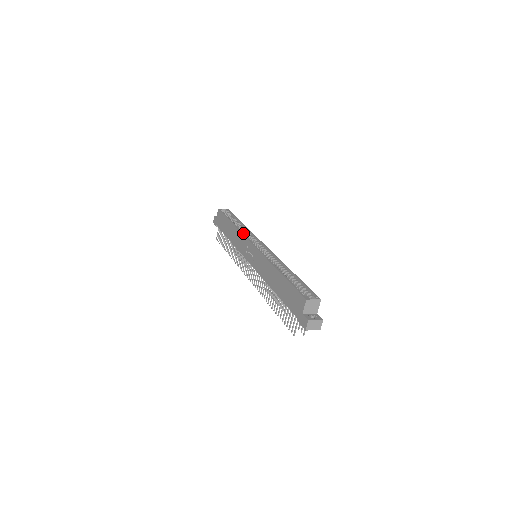
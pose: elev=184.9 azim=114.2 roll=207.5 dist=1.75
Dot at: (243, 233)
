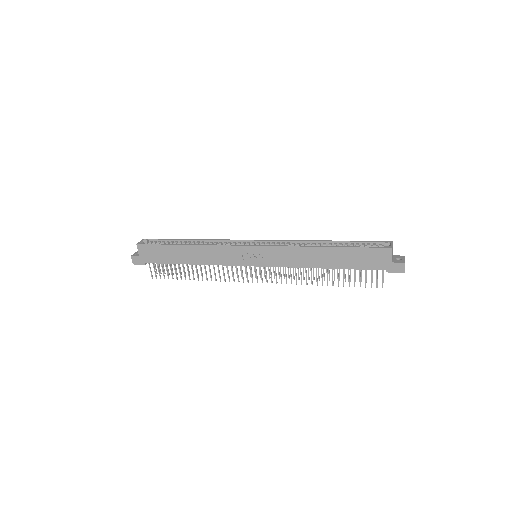
Dot at: (220, 245)
